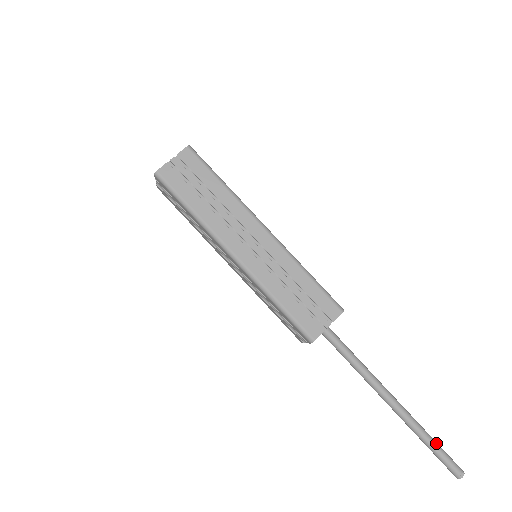
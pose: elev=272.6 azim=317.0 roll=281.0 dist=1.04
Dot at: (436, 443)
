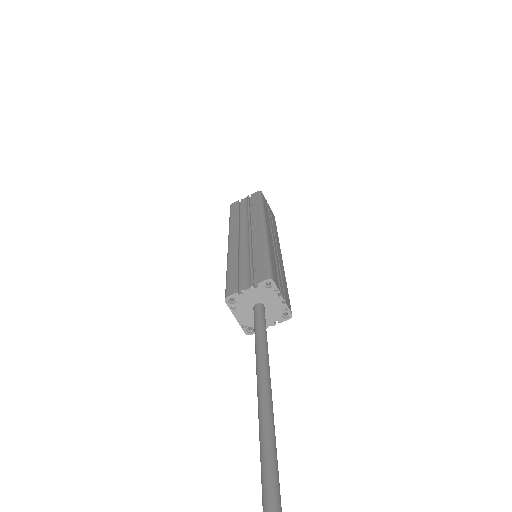
Dot at: (278, 472)
